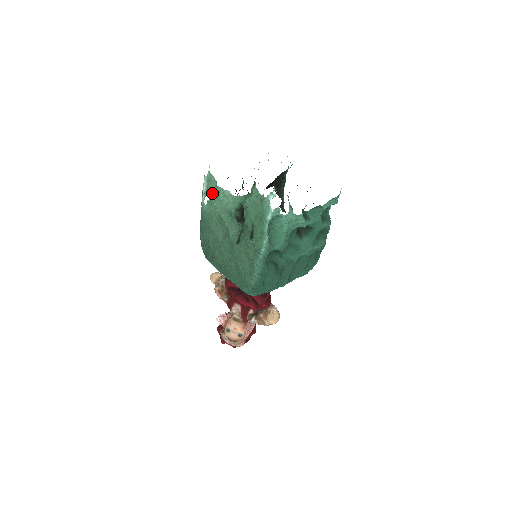
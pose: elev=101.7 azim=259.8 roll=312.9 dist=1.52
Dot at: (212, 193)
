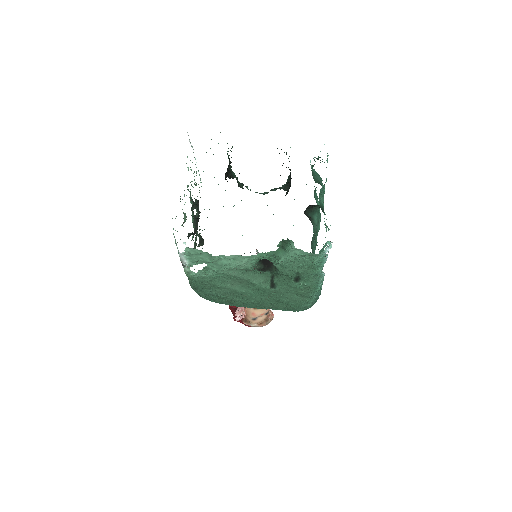
Dot at: (205, 263)
